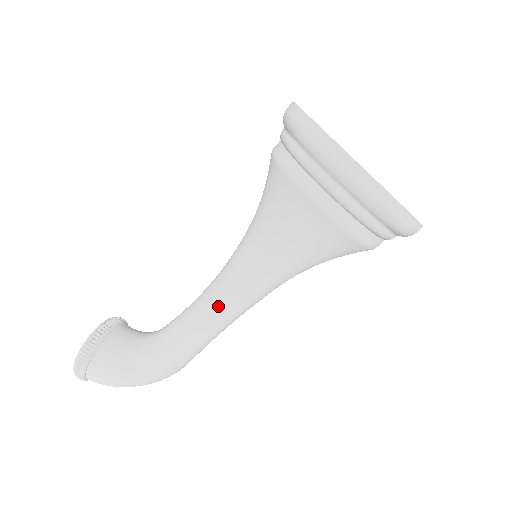
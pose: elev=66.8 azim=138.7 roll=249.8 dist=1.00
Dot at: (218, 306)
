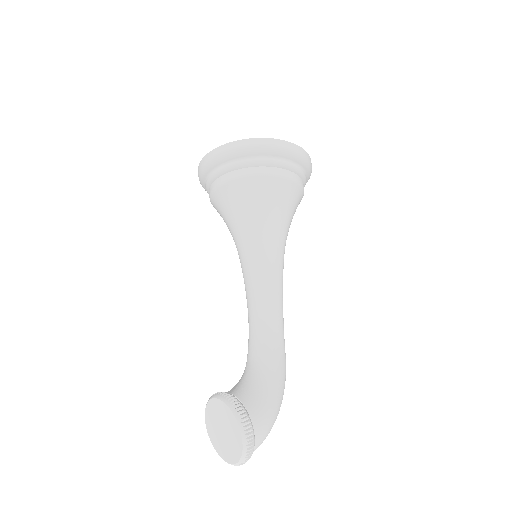
Dot at: (276, 294)
